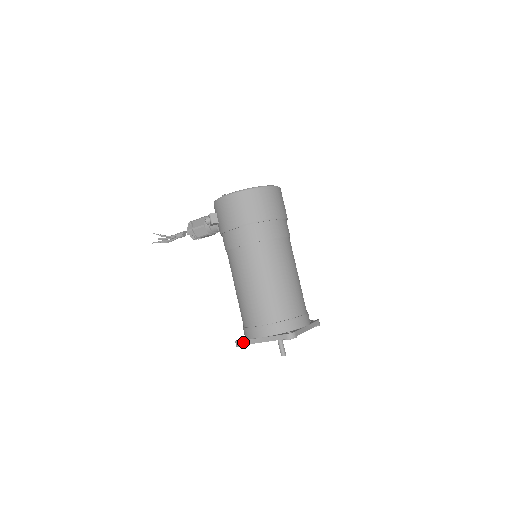
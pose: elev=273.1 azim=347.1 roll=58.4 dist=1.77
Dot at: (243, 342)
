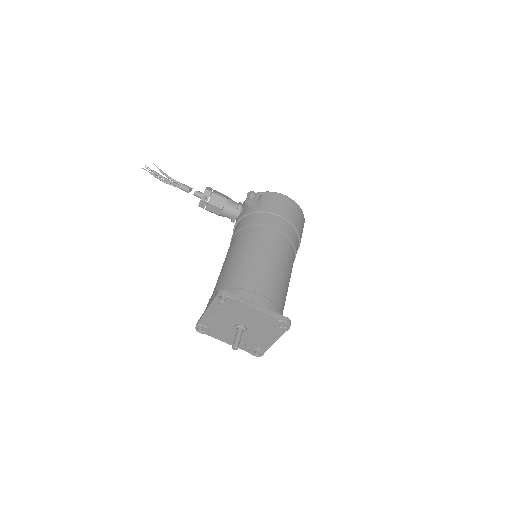
Dot at: (234, 295)
